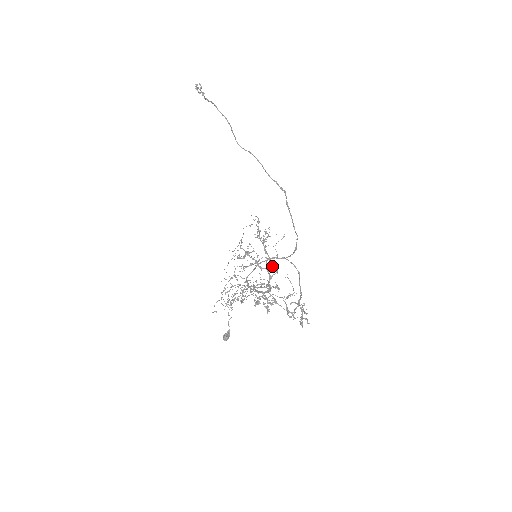
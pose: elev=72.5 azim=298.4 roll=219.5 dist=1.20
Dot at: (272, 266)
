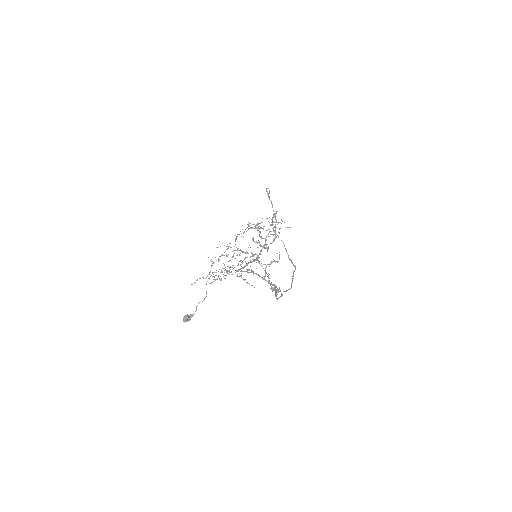
Dot at: occluded
